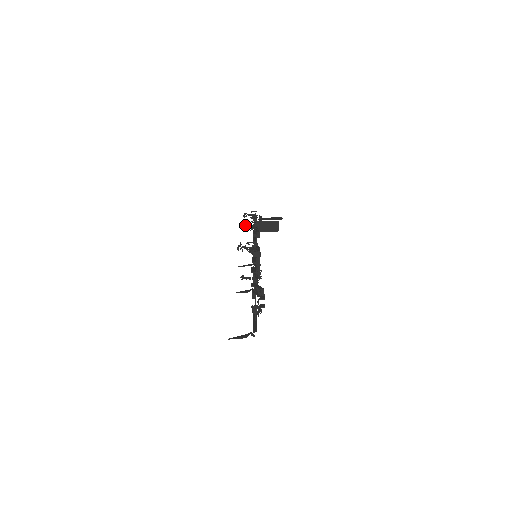
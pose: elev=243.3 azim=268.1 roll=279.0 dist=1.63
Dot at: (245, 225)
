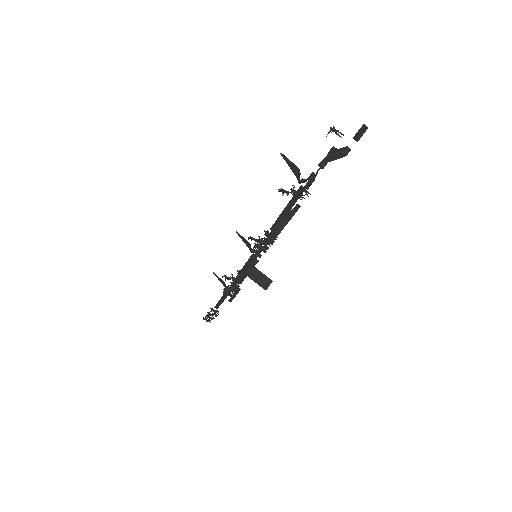
Dot at: occluded
